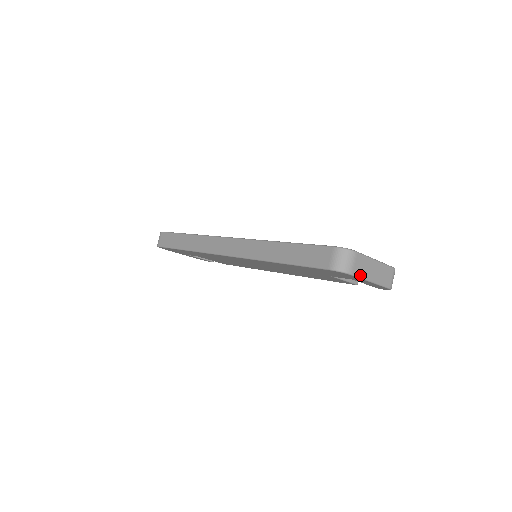
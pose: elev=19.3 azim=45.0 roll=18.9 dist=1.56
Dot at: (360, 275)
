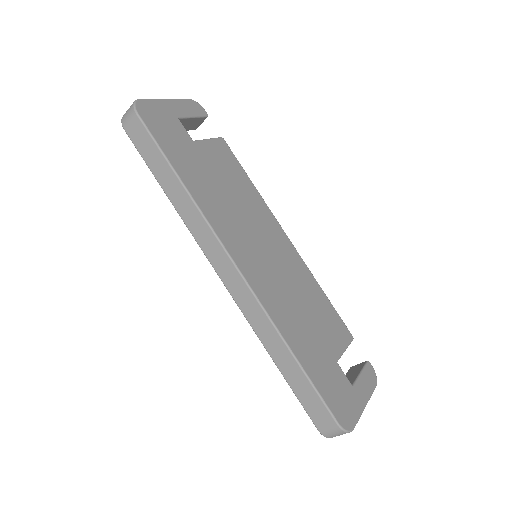
Dot at: occluded
